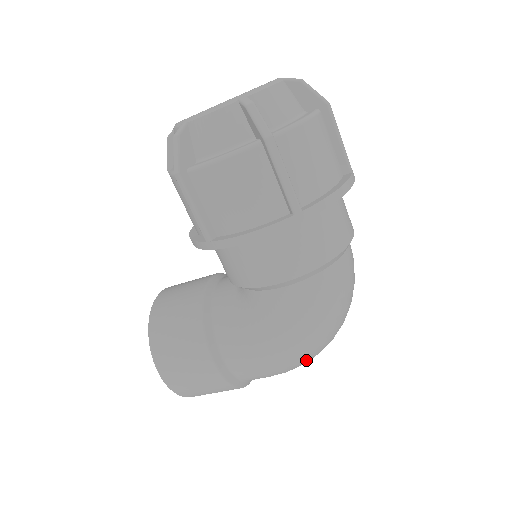
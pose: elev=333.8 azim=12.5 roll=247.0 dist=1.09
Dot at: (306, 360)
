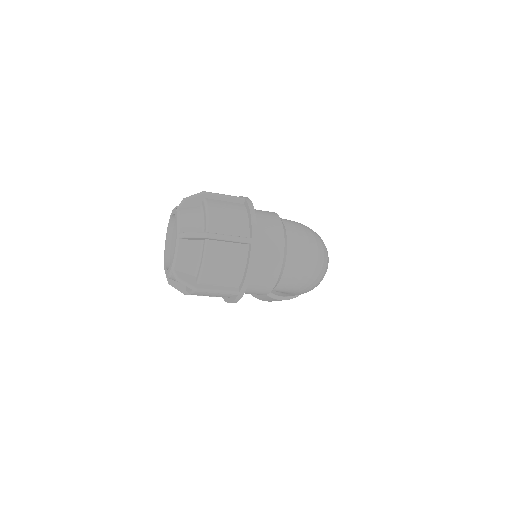
Dot at: (319, 283)
